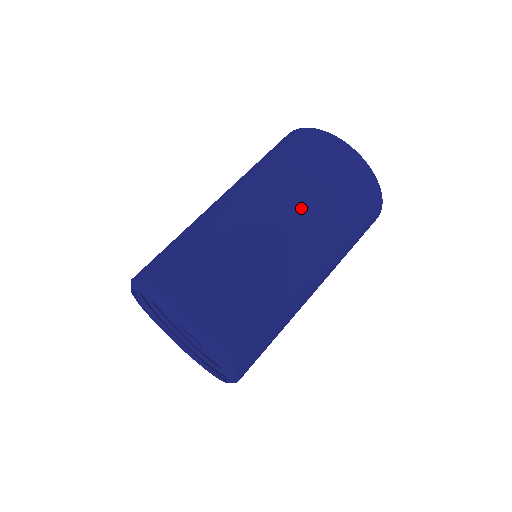
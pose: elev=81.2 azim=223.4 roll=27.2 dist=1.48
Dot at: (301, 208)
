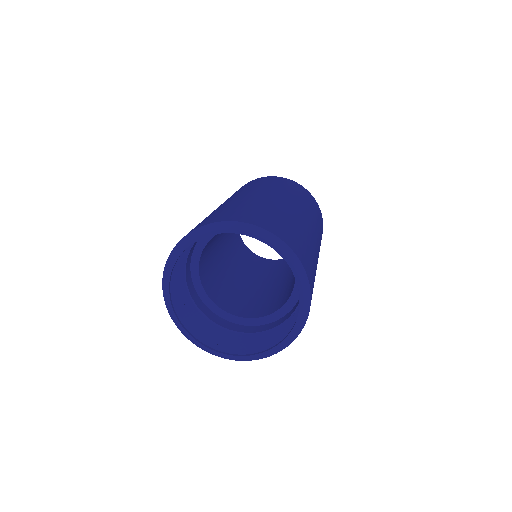
Dot at: (281, 192)
